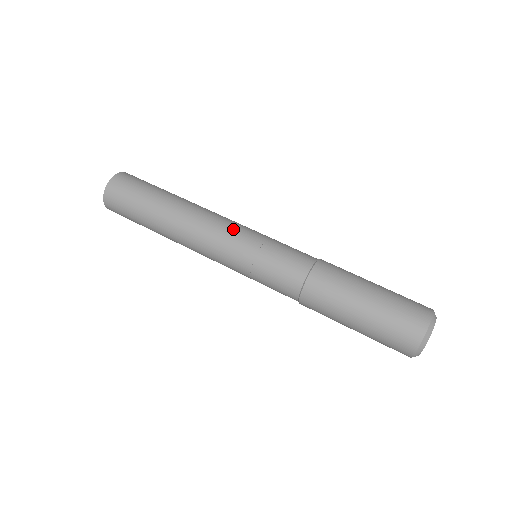
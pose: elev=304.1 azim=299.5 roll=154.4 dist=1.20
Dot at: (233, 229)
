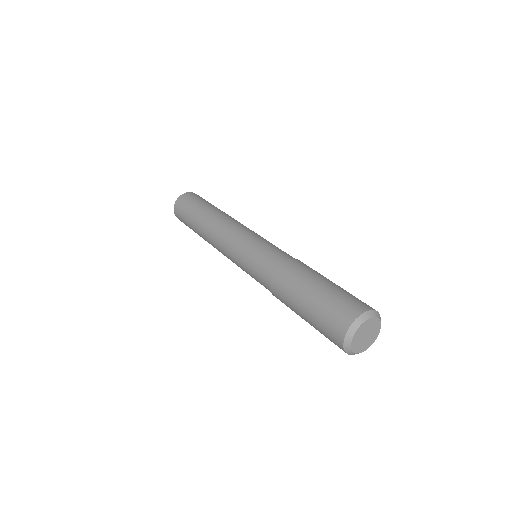
Dot at: (244, 230)
